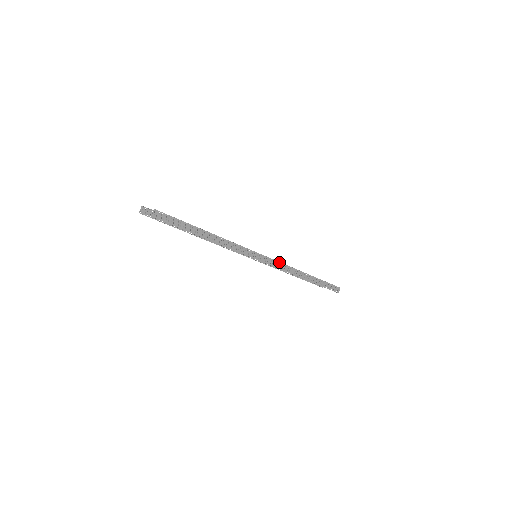
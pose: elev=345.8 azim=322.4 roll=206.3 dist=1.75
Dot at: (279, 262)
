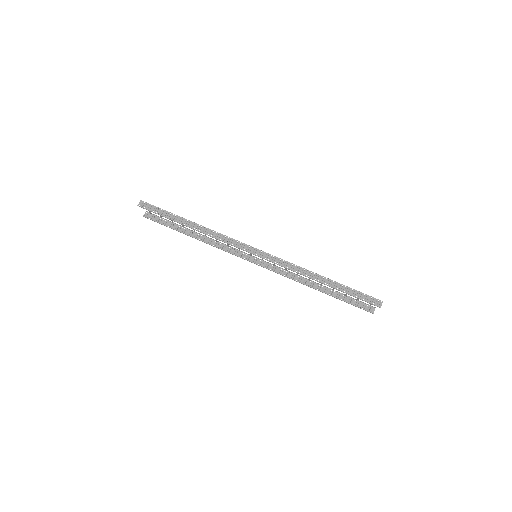
Dot at: (278, 258)
